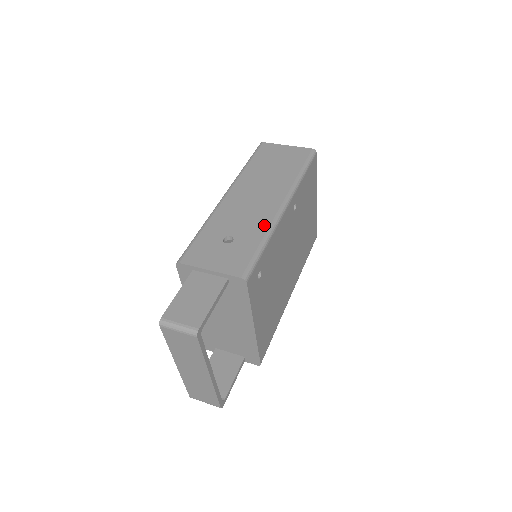
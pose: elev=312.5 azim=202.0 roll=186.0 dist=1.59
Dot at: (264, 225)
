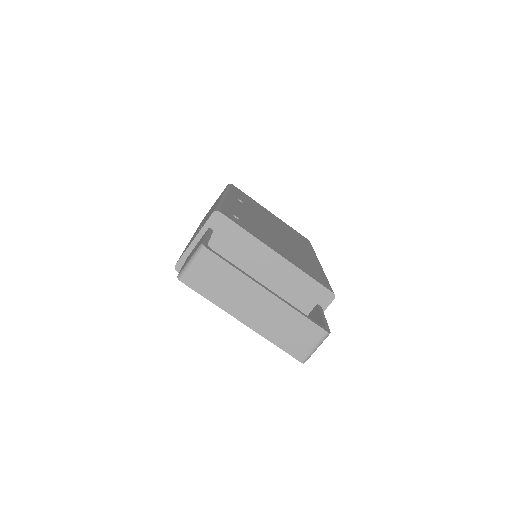
Dot at: occluded
